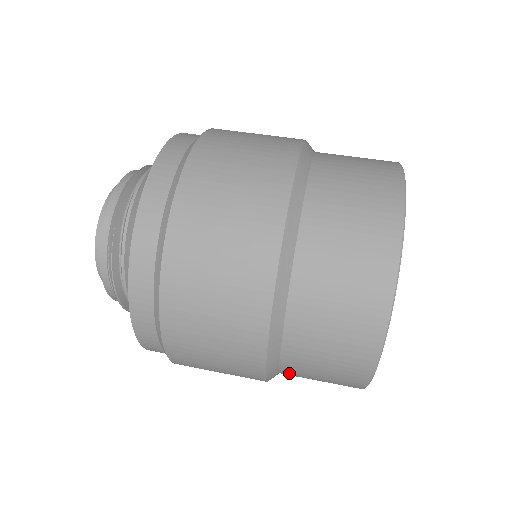
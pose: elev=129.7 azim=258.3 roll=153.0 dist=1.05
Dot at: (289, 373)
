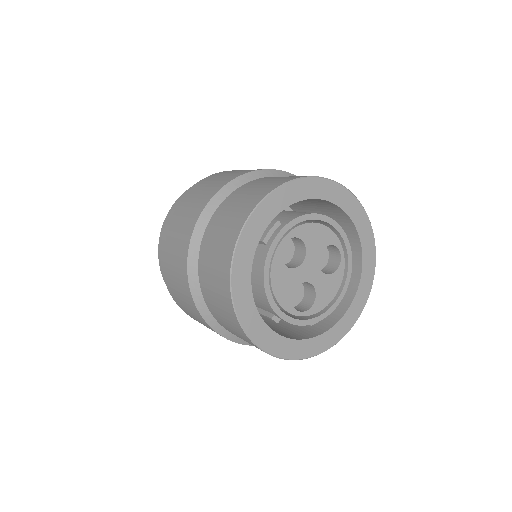
Dot at: (218, 319)
